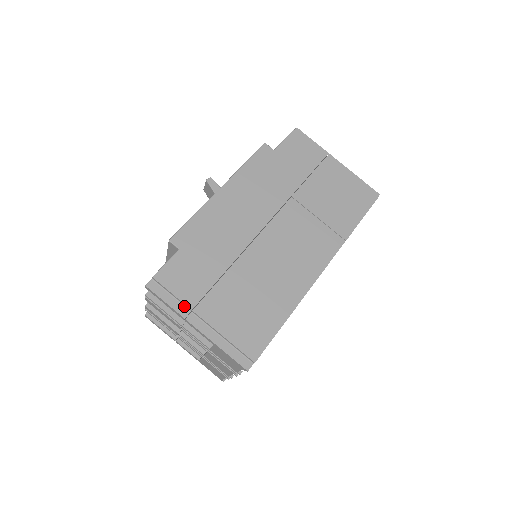
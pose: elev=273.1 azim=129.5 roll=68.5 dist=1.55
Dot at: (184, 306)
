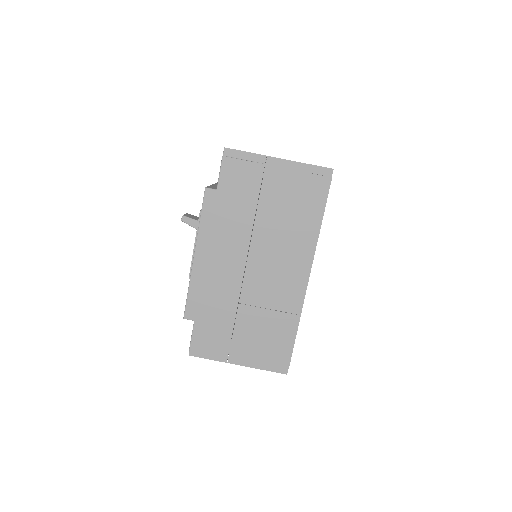
Dot at: (221, 355)
